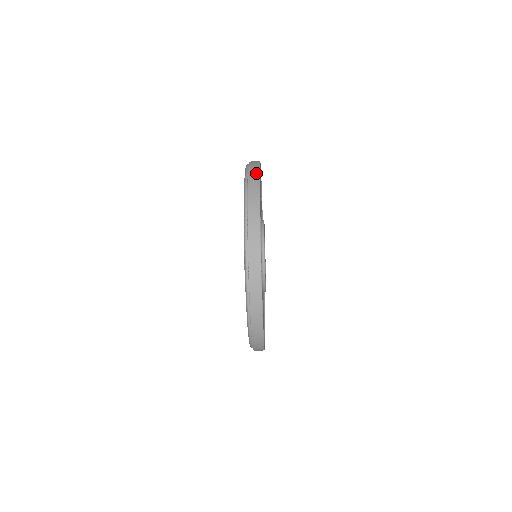
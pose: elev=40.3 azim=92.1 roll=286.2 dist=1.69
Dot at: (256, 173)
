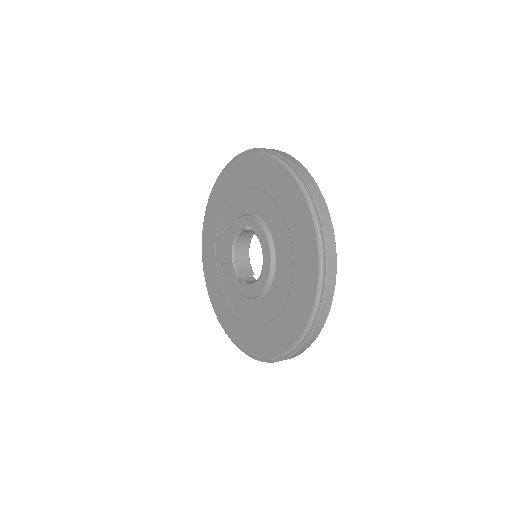
Dot at: (331, 230)
